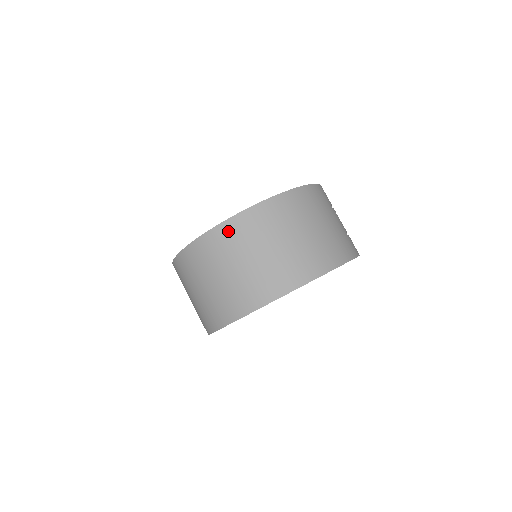
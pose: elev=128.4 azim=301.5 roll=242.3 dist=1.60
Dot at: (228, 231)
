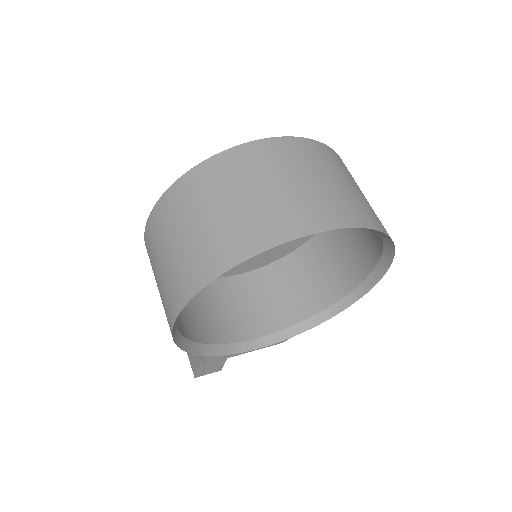
Dot at: (216, 166)
